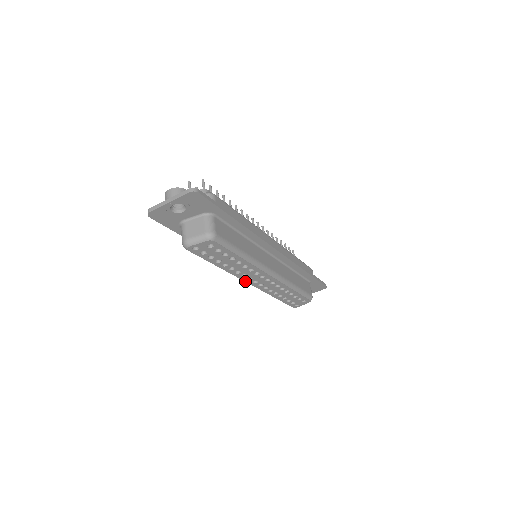
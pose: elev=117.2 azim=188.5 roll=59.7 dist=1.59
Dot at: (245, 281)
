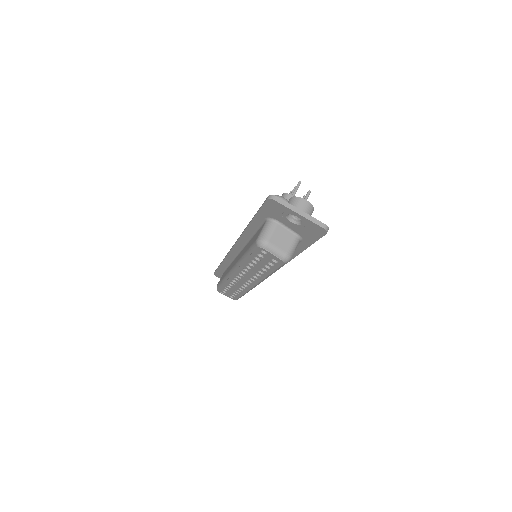
Dot at: (235, 272)
